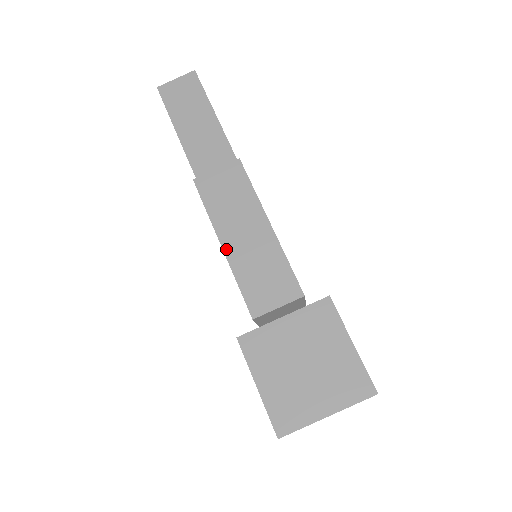
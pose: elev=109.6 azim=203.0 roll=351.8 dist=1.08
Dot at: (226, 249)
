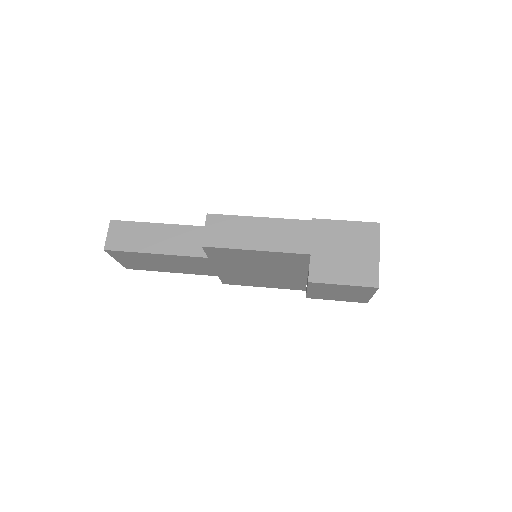
Dot at: (260, 249)
